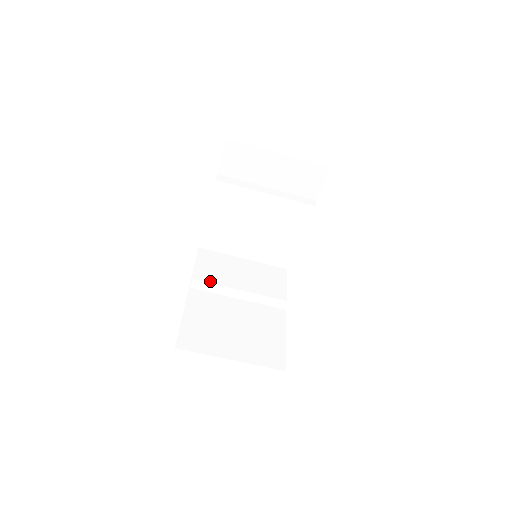
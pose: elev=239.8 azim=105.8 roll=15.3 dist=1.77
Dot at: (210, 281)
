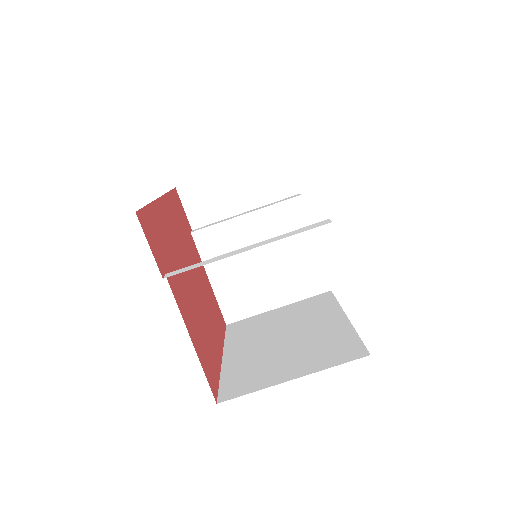
Dot at: (246, 338)
